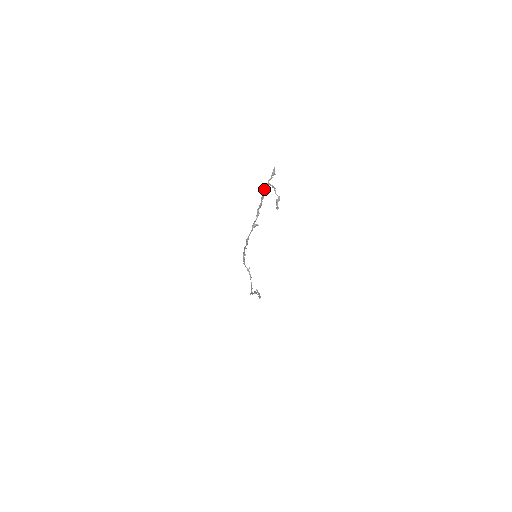
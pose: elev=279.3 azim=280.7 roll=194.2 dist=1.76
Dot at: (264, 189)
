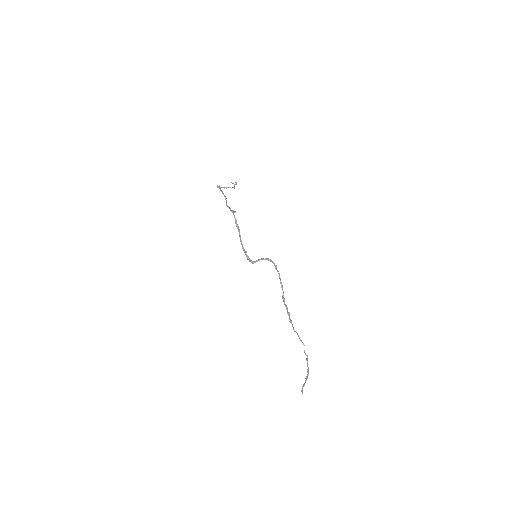
Dot at: (220, 189)
